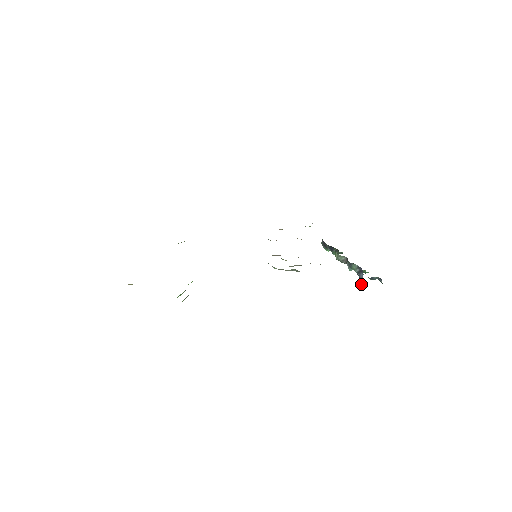
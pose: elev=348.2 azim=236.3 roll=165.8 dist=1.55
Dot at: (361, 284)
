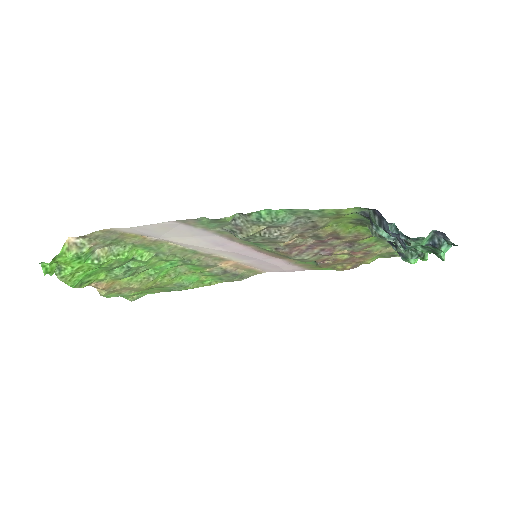
Dot at: (404, 250)
